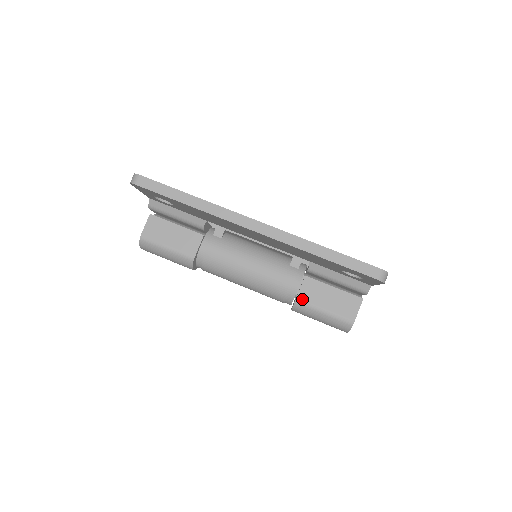
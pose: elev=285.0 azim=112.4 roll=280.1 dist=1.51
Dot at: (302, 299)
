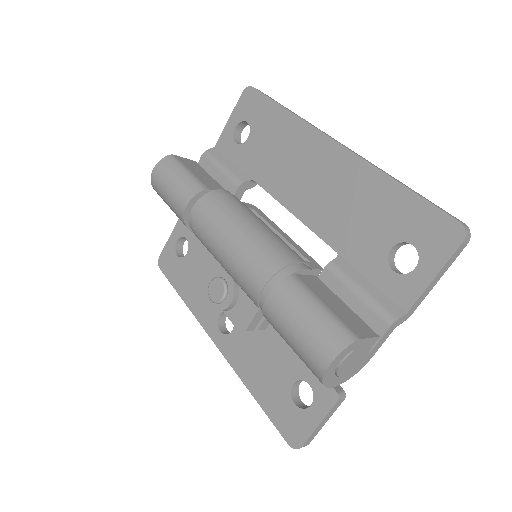
Dot at: (301, 279)
